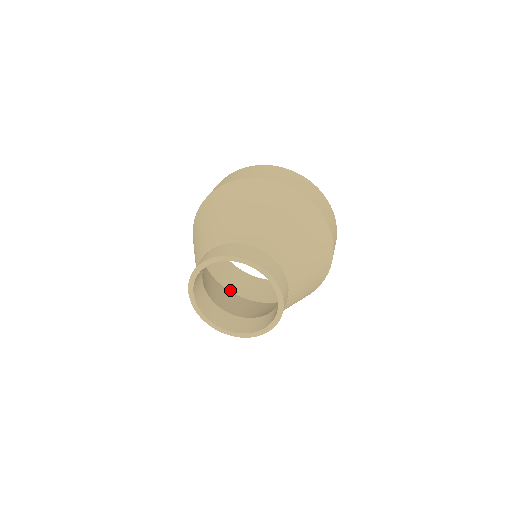
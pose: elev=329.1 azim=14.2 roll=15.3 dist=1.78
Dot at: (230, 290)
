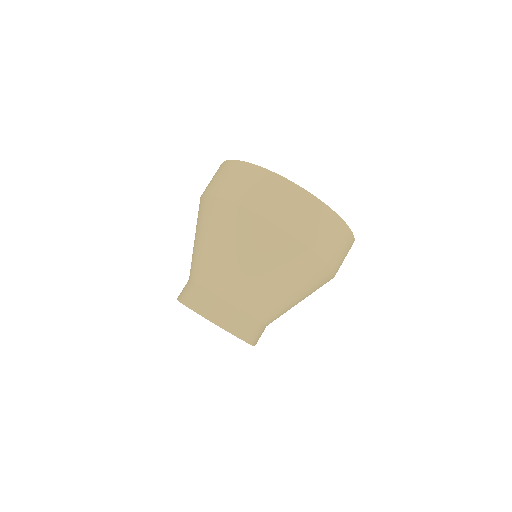
Dot at: occluded
